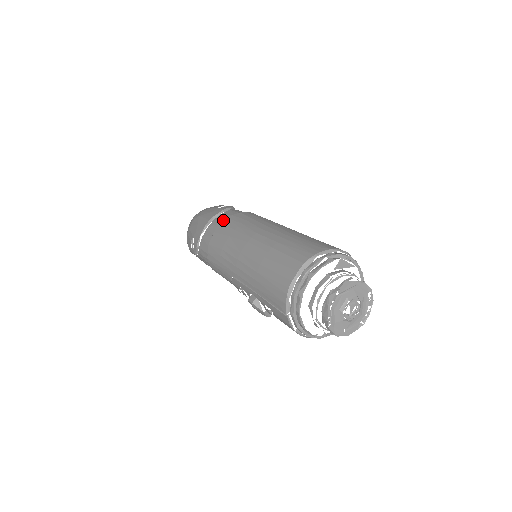
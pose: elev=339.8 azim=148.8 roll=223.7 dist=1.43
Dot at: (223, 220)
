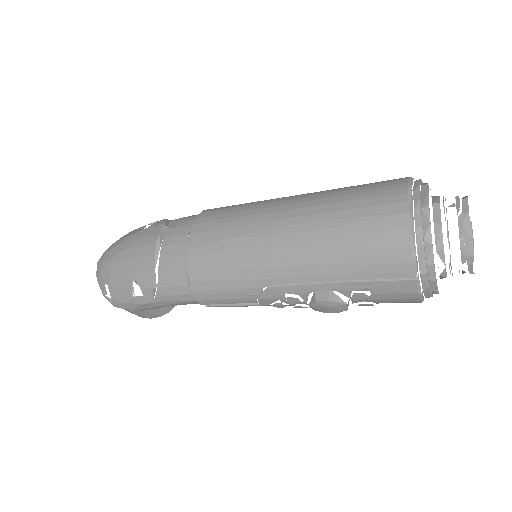
Dot at: (183, 231)
